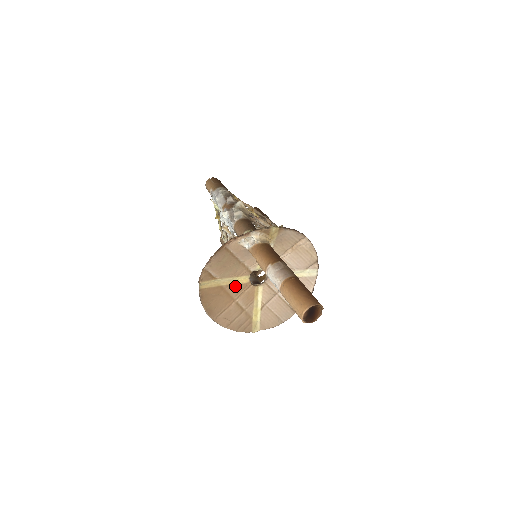
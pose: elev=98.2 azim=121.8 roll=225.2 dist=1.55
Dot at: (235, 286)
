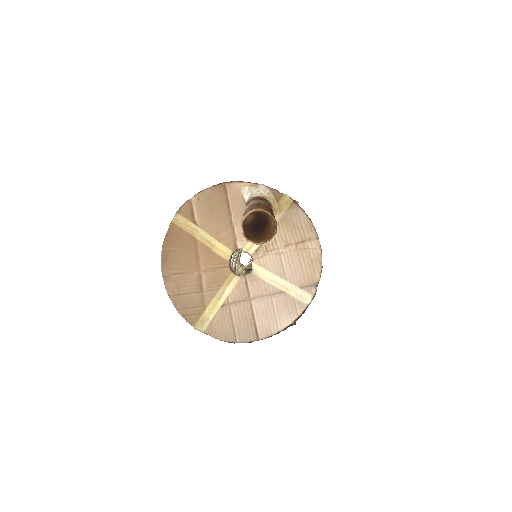
Dot at: (210, 252)
